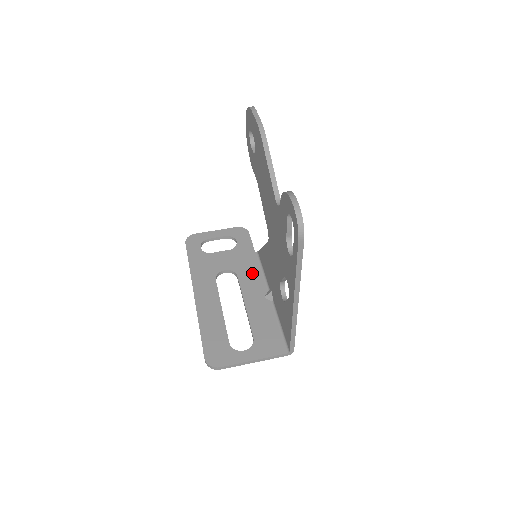
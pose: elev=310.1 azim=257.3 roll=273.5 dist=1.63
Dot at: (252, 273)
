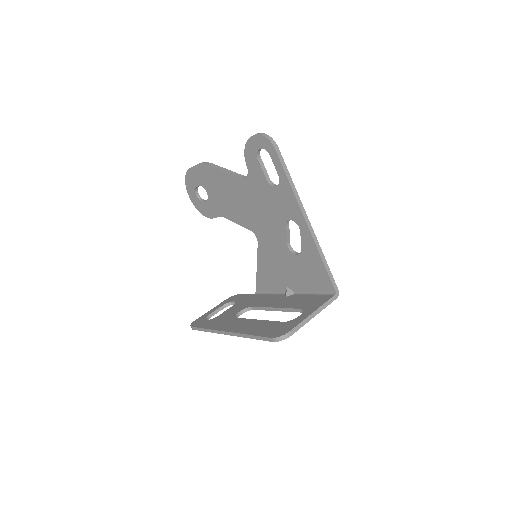
Dot at: (263, 299)
